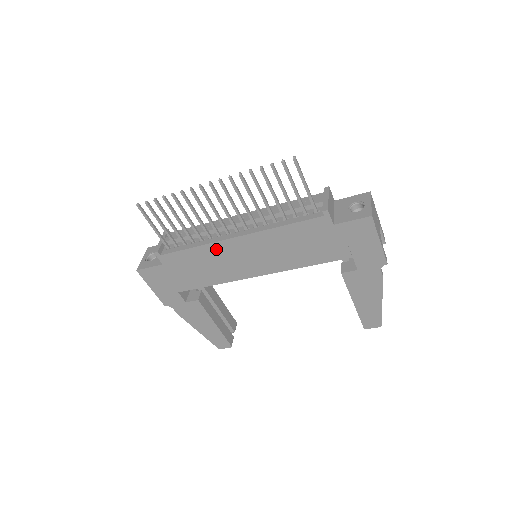
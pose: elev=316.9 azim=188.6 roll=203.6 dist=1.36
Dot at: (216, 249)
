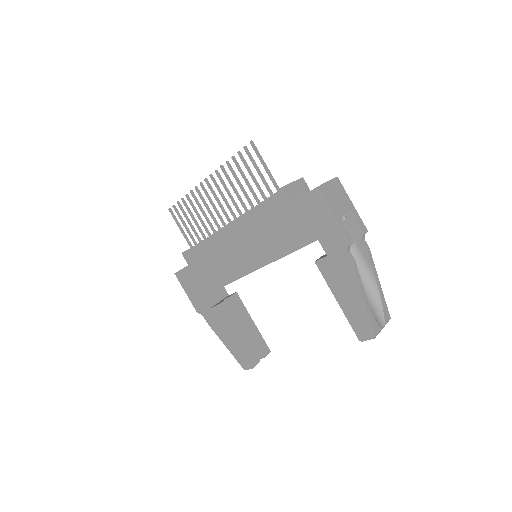
Dot at: (218, 244)
